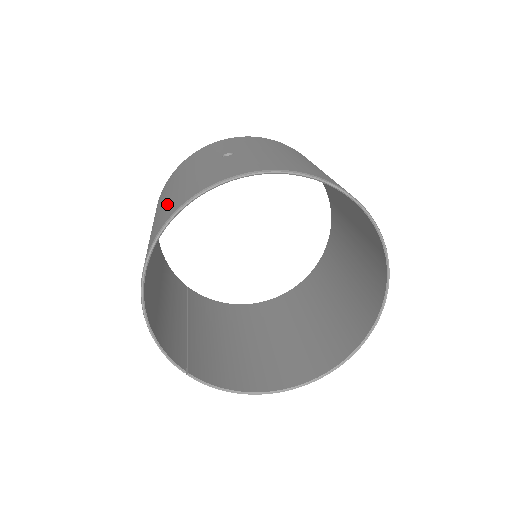
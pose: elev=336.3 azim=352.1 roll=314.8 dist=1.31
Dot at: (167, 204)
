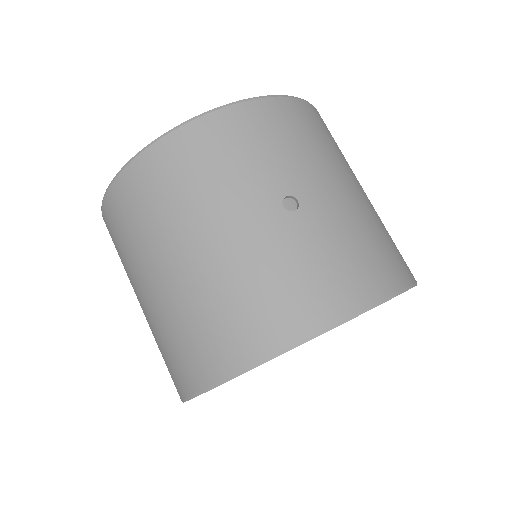
Dot at: (221, 292)
